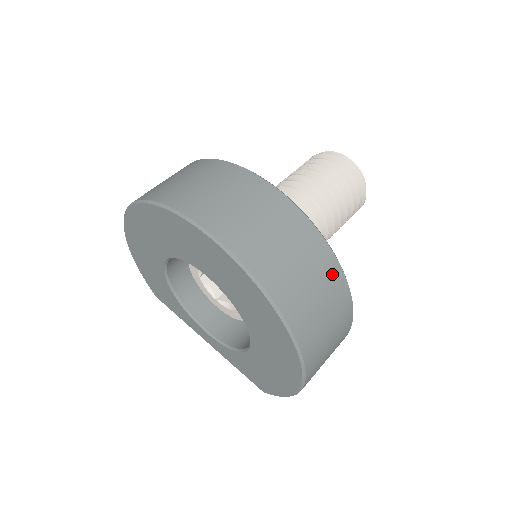
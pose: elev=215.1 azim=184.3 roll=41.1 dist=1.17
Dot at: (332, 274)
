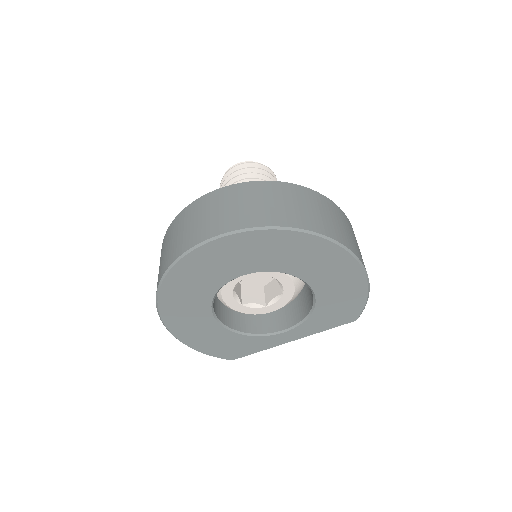
Dot at: (300, 192)
